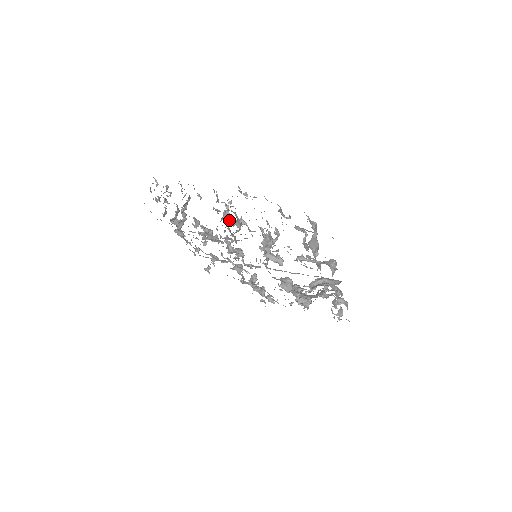
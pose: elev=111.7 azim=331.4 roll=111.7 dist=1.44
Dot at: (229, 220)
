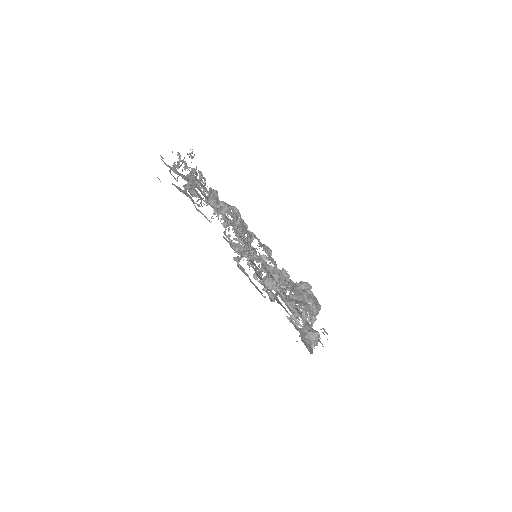
Dot at: occluded
